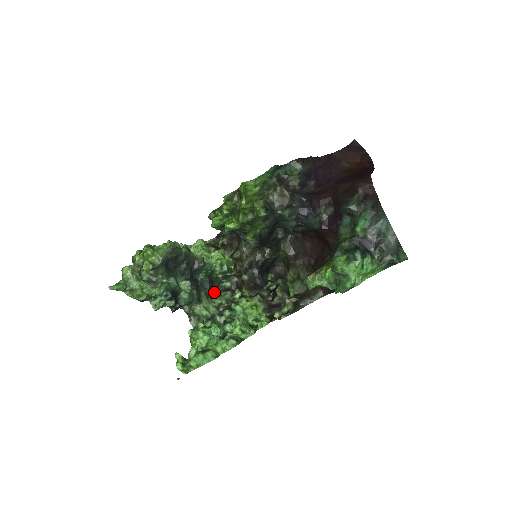
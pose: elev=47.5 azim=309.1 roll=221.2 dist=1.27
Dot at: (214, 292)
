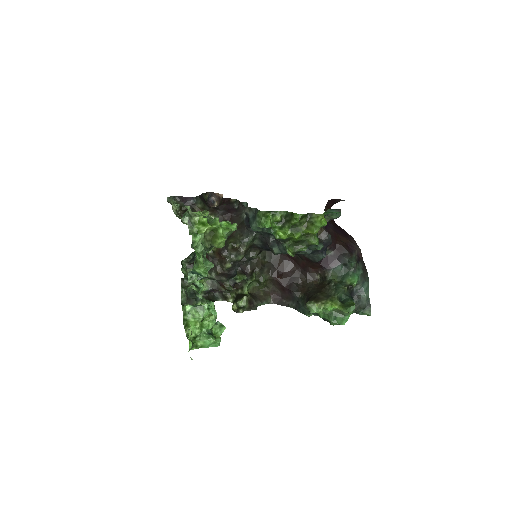
Dot at: occluded
